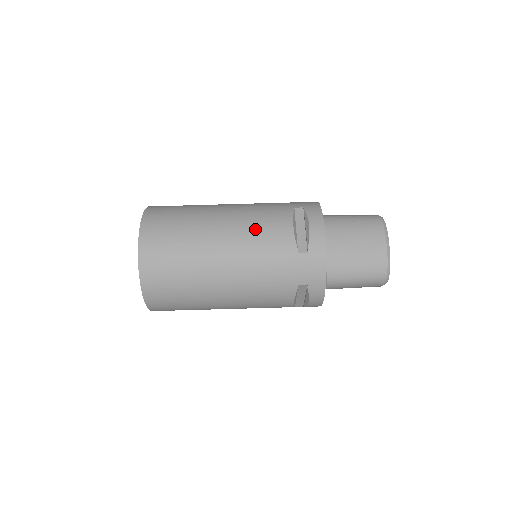
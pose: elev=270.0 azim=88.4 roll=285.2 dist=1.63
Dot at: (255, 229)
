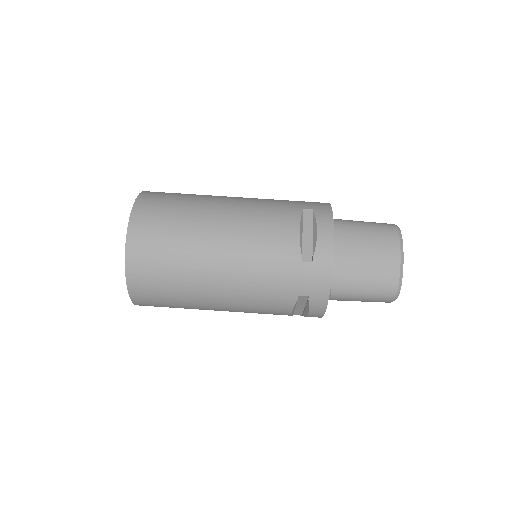
Dot at: (257, 230)
